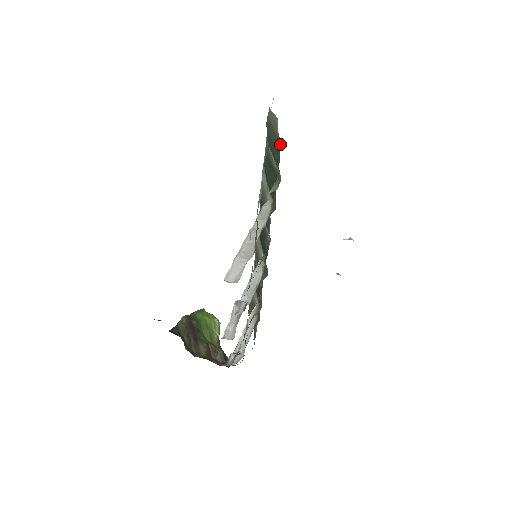
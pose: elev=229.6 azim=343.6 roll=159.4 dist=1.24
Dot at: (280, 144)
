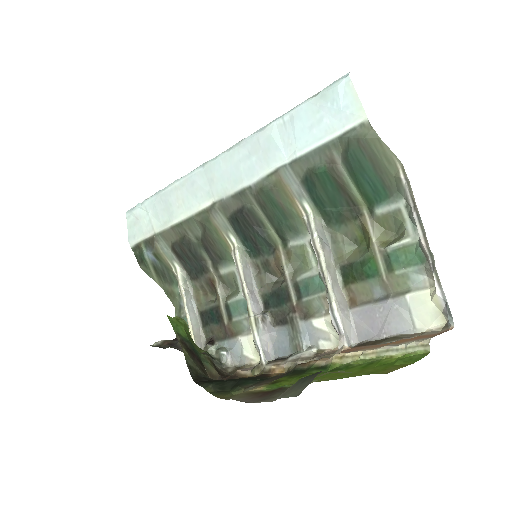
Dot at: (395, 190)
